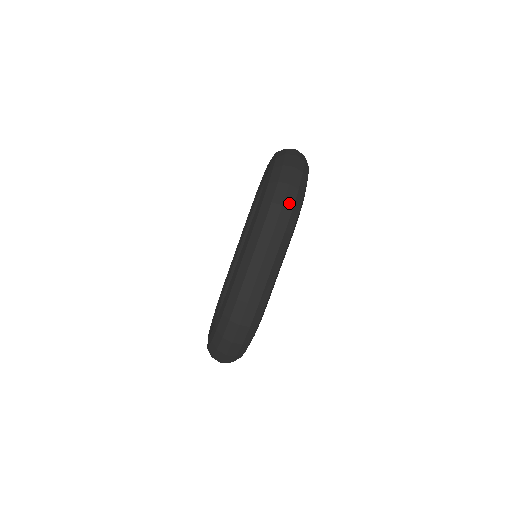
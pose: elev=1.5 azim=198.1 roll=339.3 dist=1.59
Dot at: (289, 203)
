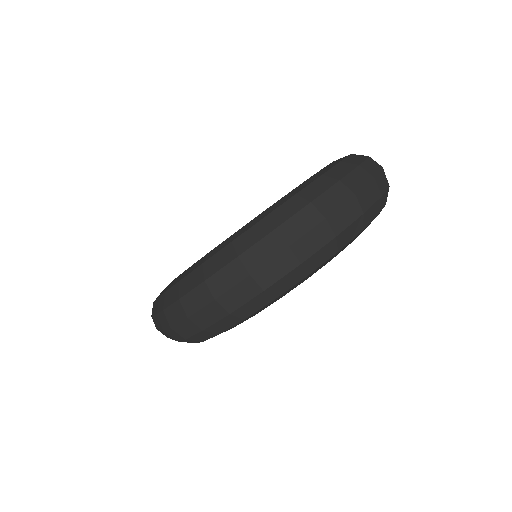
Dot at: (182, 332)
